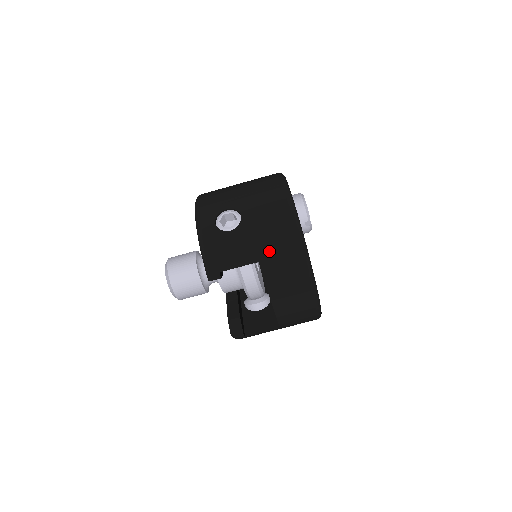
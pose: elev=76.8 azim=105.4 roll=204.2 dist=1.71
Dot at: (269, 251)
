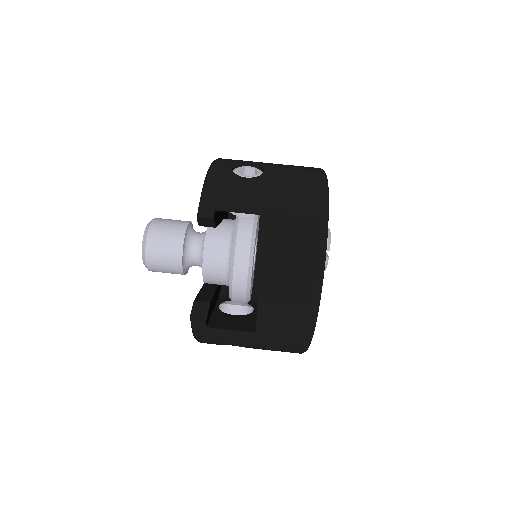
Dot at: (283, 209)
